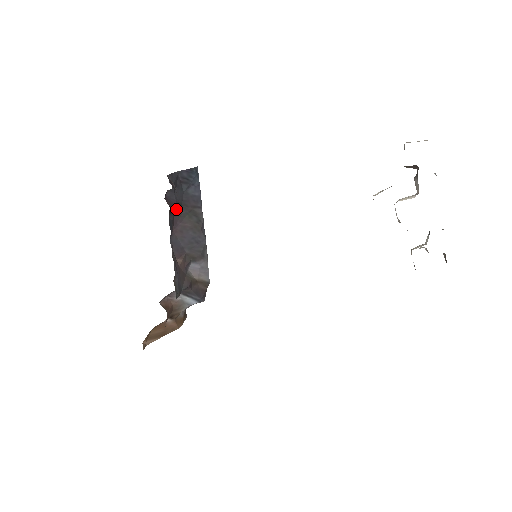
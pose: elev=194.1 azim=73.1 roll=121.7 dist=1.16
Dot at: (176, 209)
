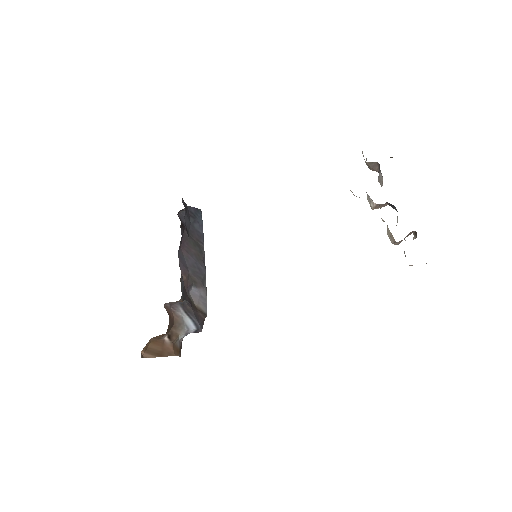
Dot at: (185, 231)
